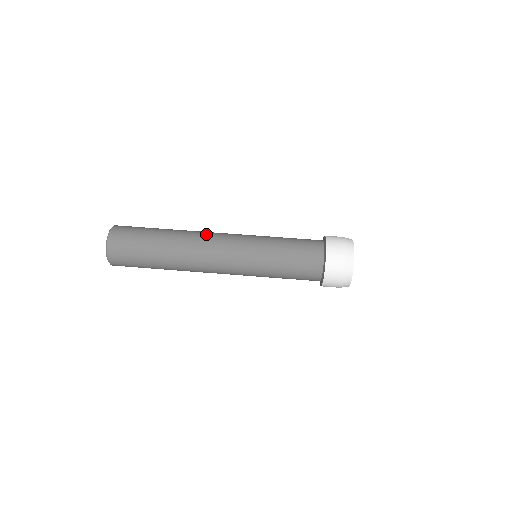
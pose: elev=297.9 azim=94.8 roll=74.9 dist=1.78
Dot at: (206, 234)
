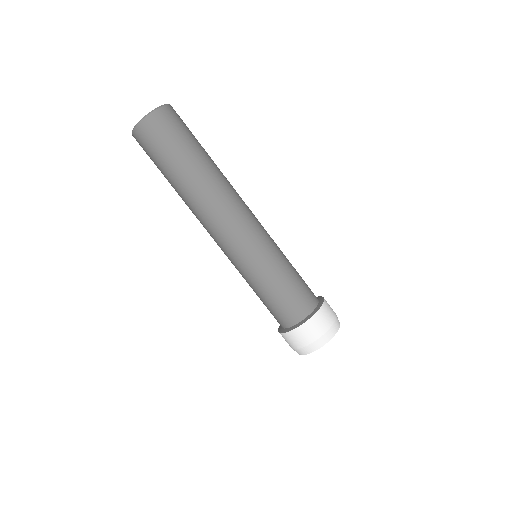
Dot at: (239, 197)
